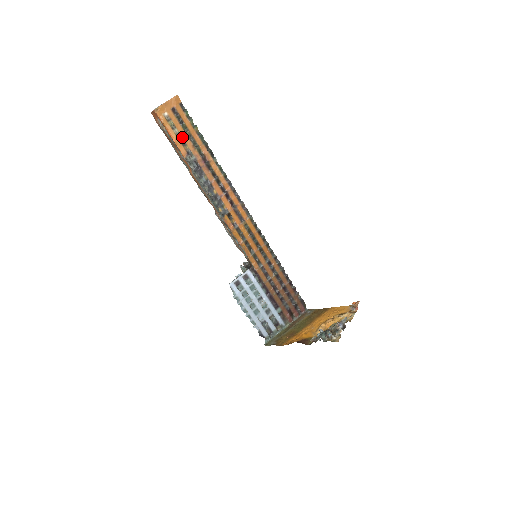
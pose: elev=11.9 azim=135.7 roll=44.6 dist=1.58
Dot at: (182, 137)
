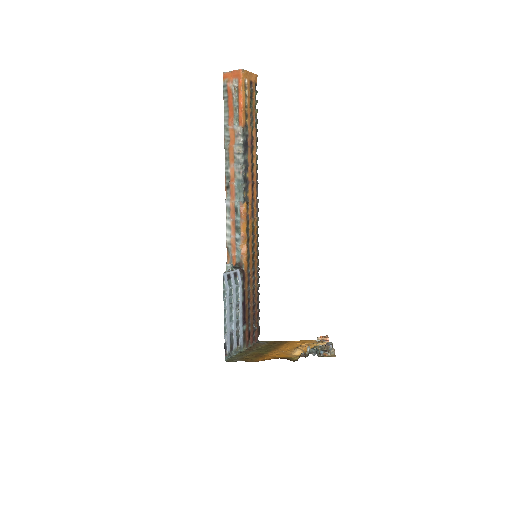
Dot at: (247, 109)
